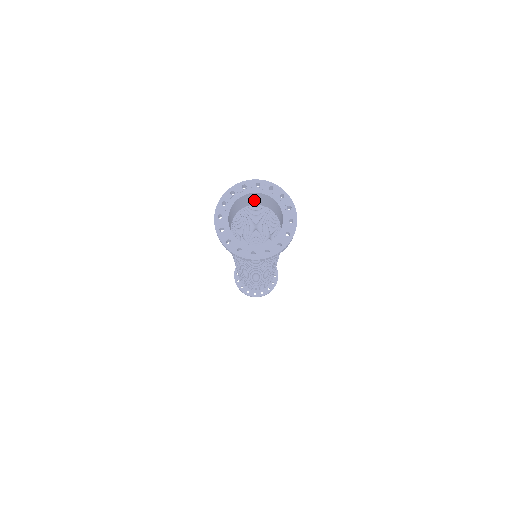
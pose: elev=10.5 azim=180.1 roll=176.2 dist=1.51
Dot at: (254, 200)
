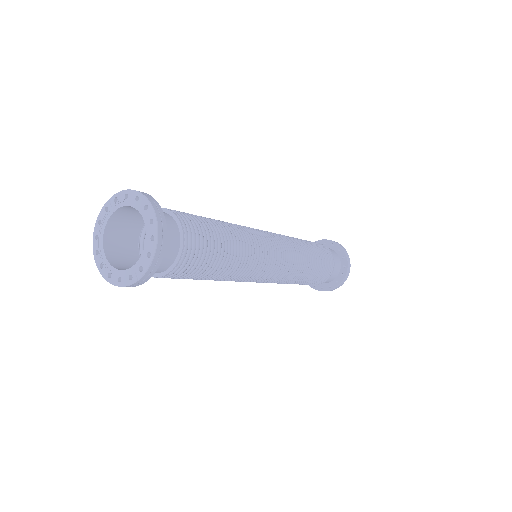
Dot at: (131, 222)
